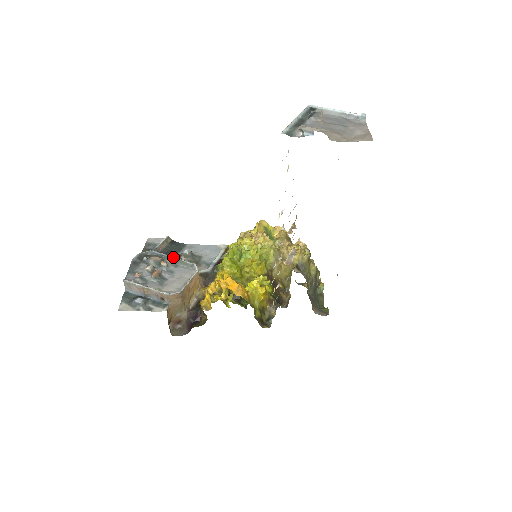
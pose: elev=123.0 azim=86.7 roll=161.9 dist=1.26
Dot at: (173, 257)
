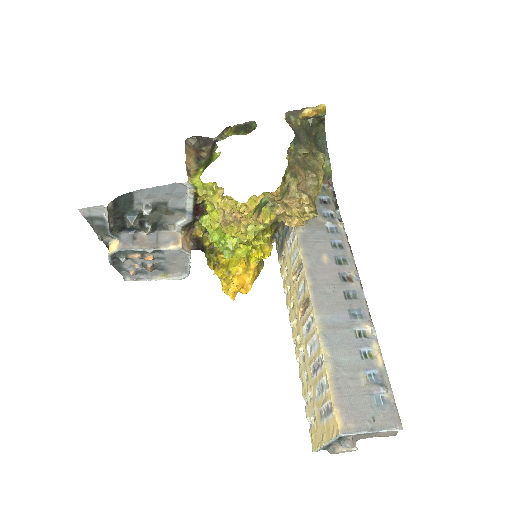
Dot at: (152, 251)
